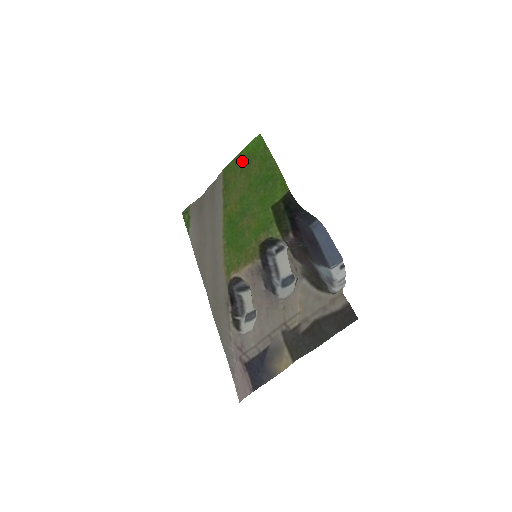
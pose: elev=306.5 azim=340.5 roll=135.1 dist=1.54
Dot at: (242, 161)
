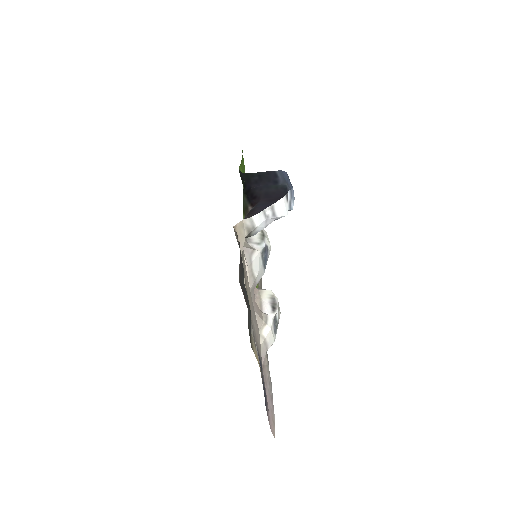
Dot at: occluded
